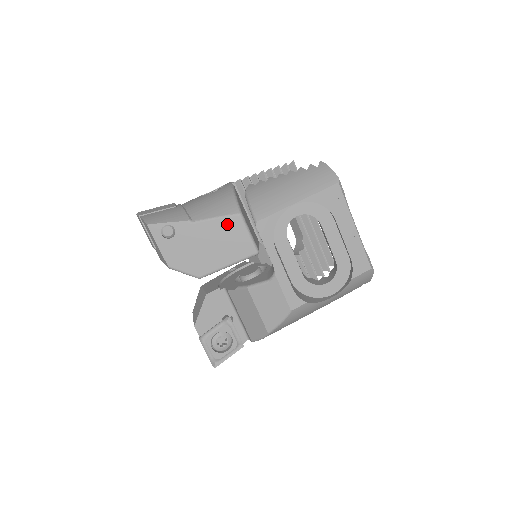
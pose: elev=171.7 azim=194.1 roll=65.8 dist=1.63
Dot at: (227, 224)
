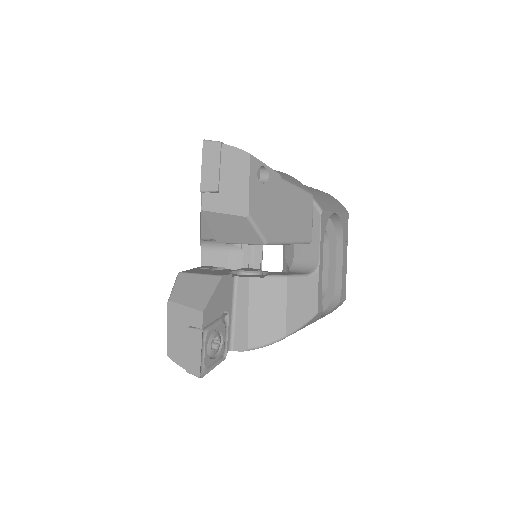
Dot at: (303, 199)
